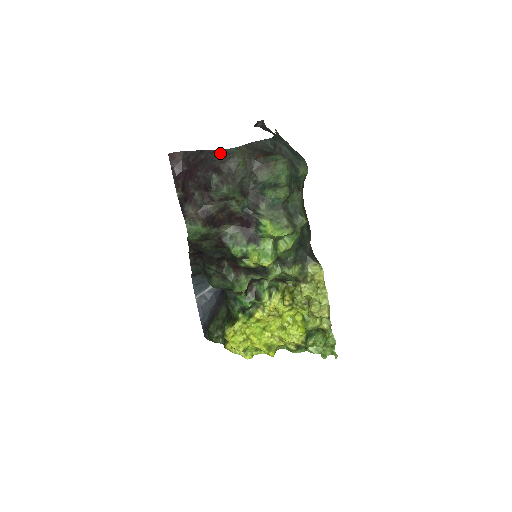
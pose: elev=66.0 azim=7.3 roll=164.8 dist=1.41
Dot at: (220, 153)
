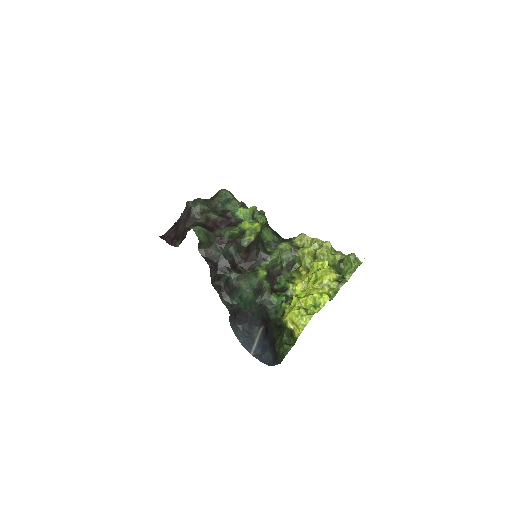
Dot at: occluded
